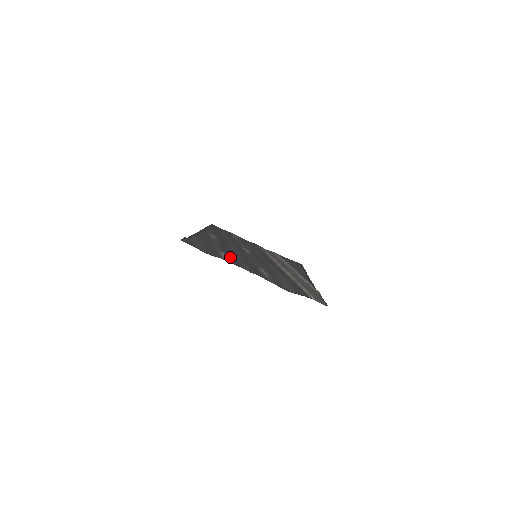
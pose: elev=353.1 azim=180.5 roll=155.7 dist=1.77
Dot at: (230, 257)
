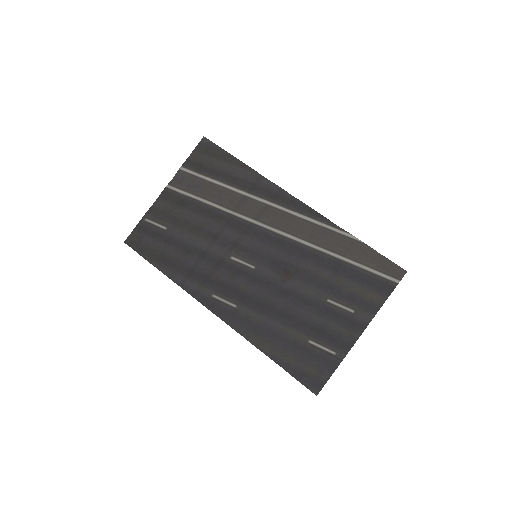
Dot at: (321, 337)
